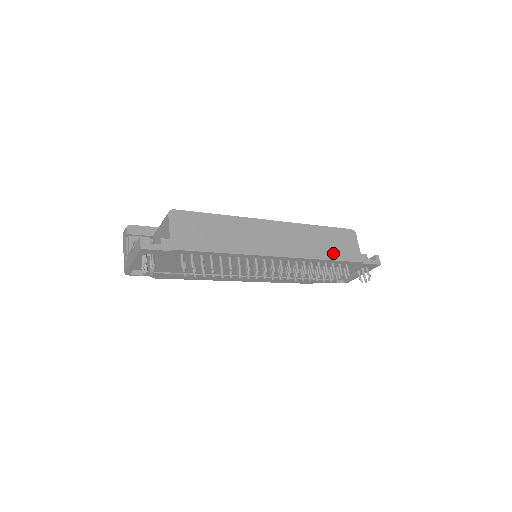
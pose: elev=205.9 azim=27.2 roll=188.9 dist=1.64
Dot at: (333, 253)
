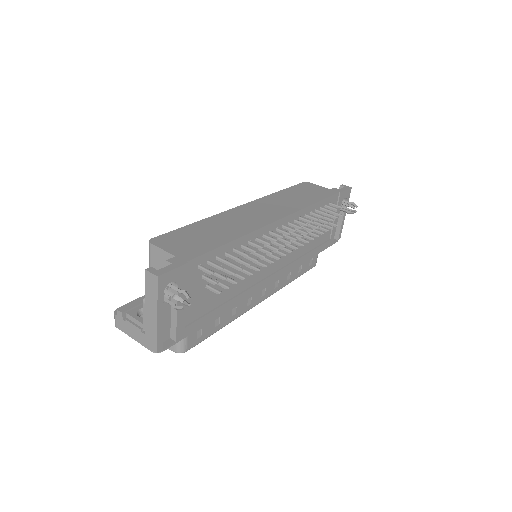
Dot at: (313, 198)
